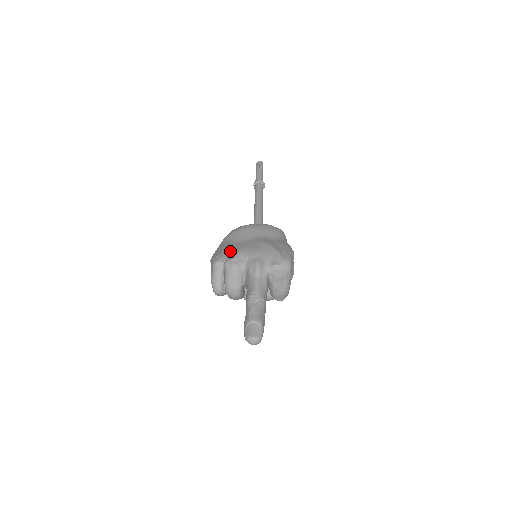
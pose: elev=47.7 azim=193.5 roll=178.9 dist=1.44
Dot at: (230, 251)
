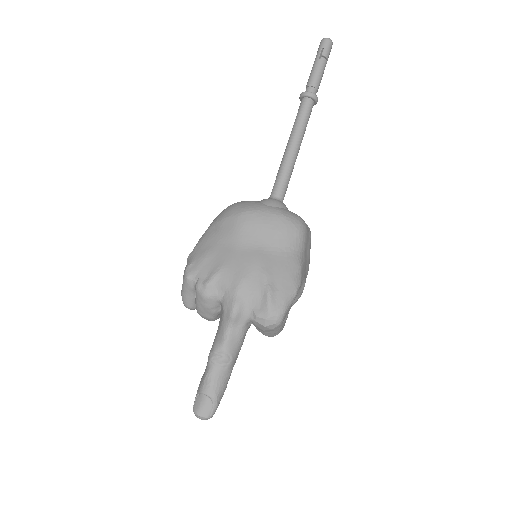
Dot at: (208, 264)
